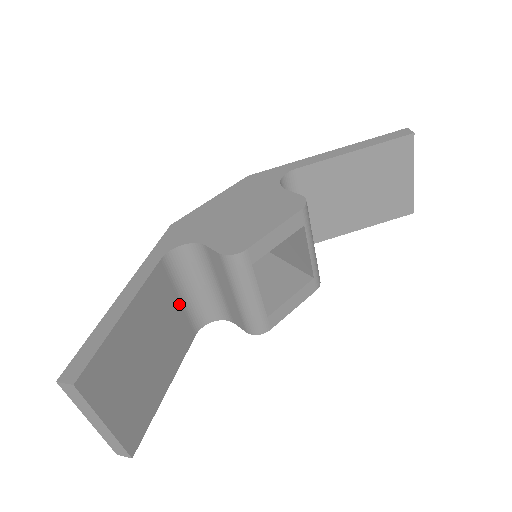
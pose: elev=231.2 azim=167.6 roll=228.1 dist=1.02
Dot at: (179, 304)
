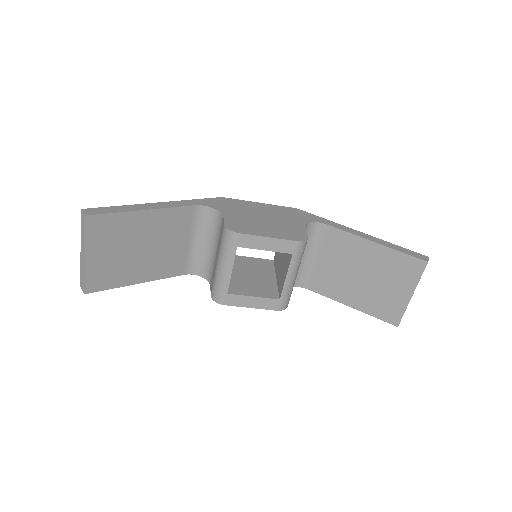
Dot at: (187, 244)
